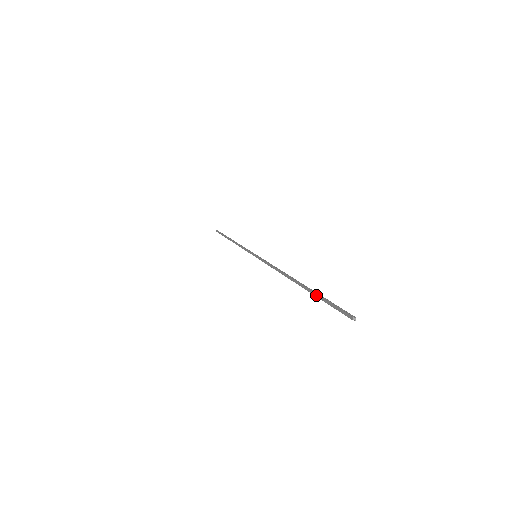
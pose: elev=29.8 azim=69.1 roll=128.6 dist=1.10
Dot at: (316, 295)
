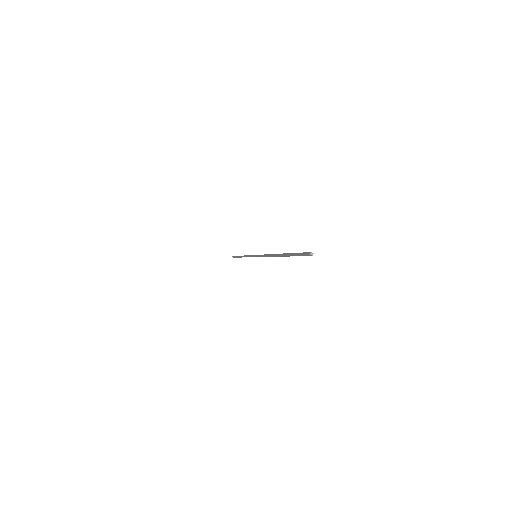
Dot at: (290, 254)
